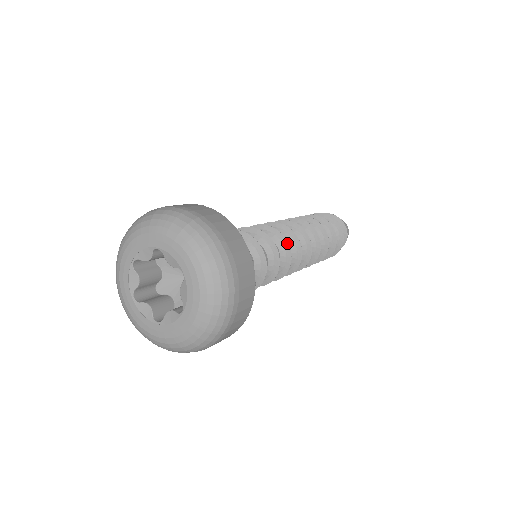
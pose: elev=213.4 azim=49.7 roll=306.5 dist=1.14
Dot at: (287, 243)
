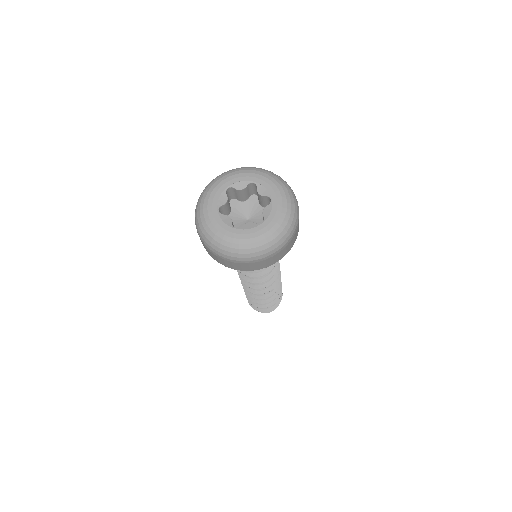
Dot at: occluded
